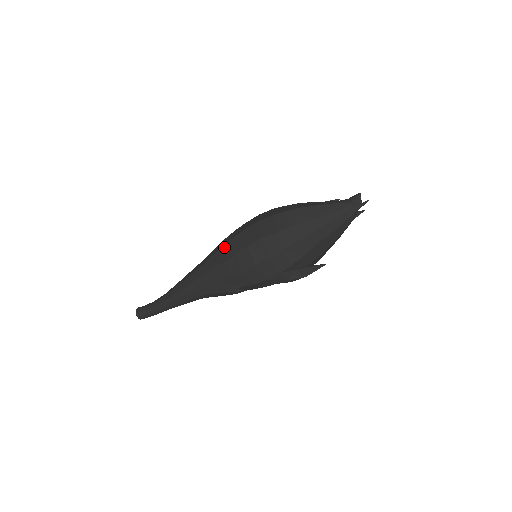
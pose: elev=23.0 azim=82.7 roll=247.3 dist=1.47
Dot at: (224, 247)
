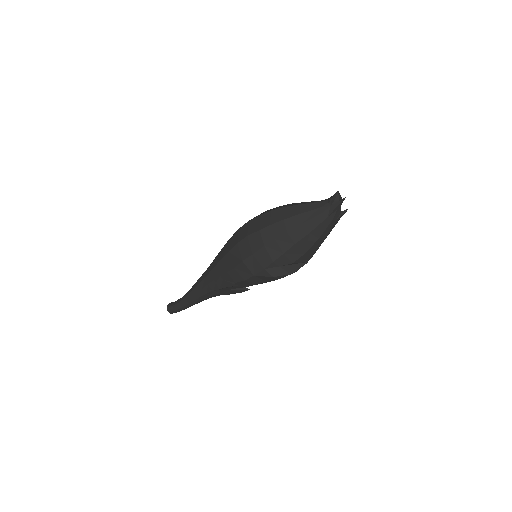
Dot at: (225, 246)
